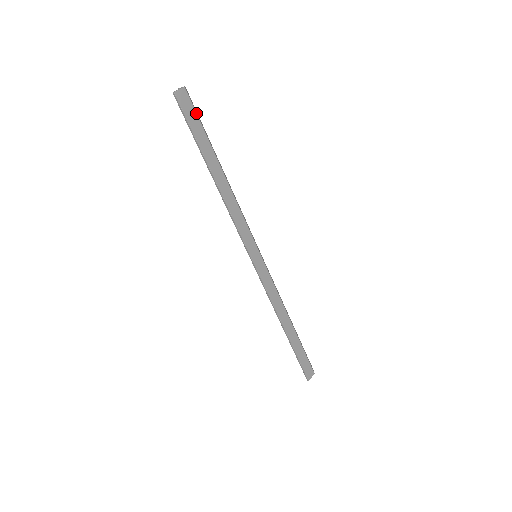
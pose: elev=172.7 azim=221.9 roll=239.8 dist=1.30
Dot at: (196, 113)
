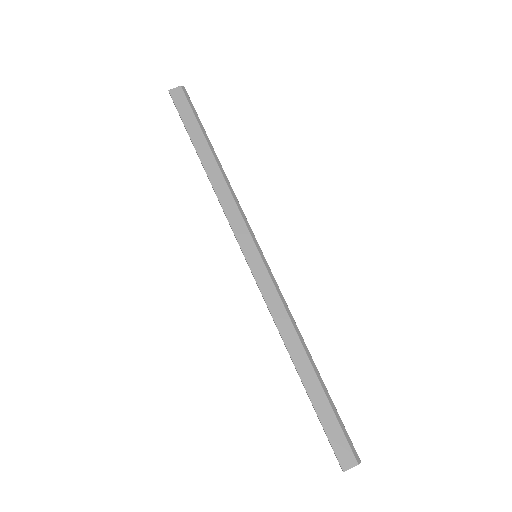
Dot at: (190, 106)
